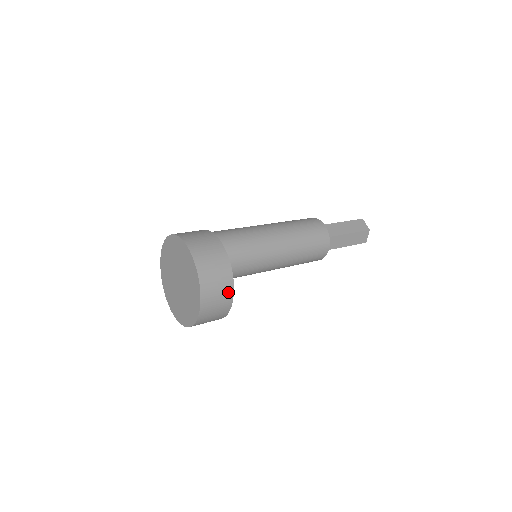
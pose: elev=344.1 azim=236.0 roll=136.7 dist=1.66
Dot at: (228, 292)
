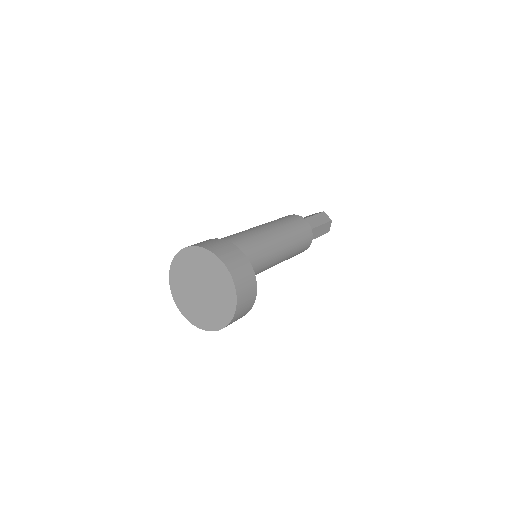
Dot at: occluded
